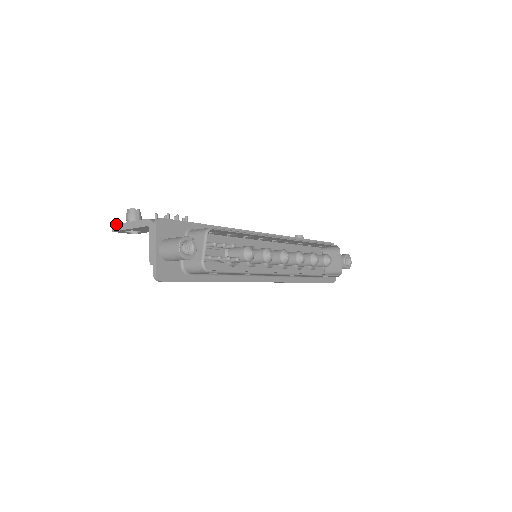
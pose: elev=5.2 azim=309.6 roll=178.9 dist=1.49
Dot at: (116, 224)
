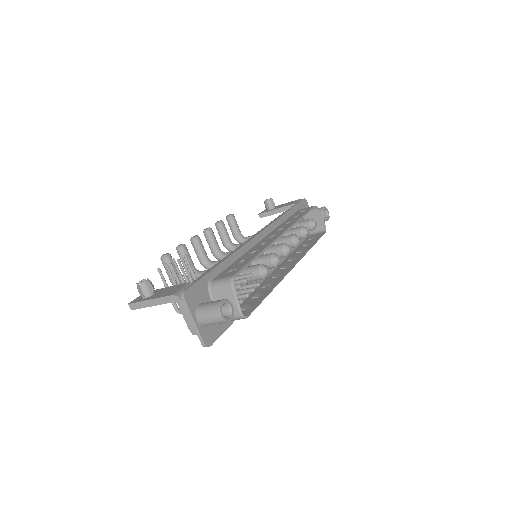
Dot at: (133, 303)
